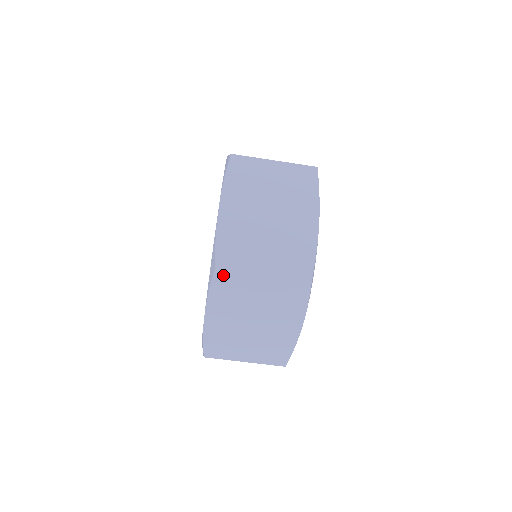
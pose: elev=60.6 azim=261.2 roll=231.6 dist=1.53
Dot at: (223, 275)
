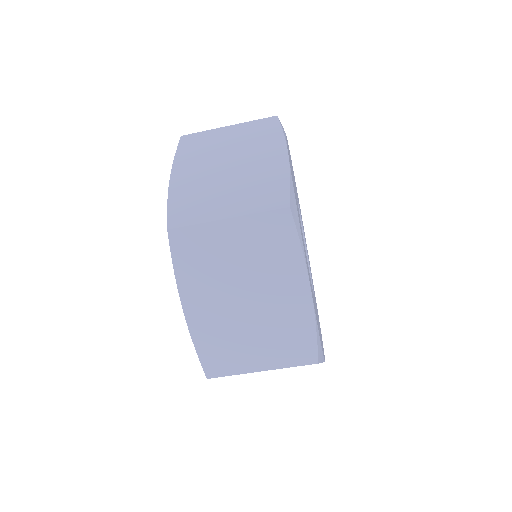
Dot at: (180, 236)
